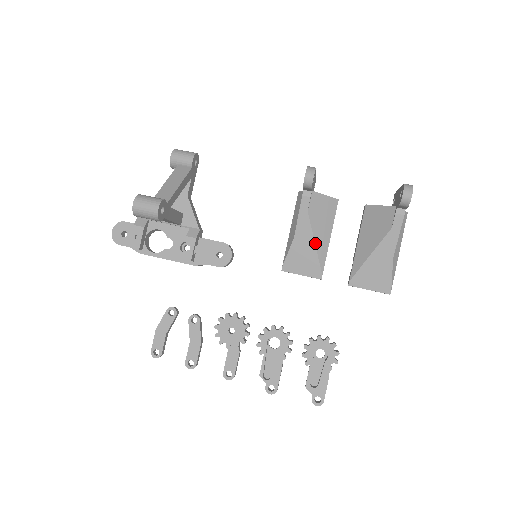
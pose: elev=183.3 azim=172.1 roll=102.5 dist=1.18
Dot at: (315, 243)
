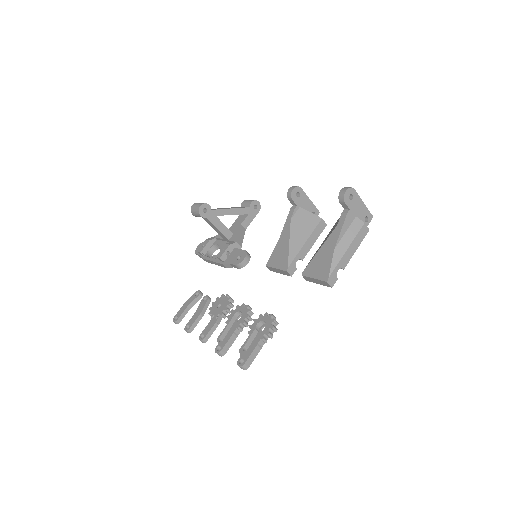
Dot at: (290, 242)
